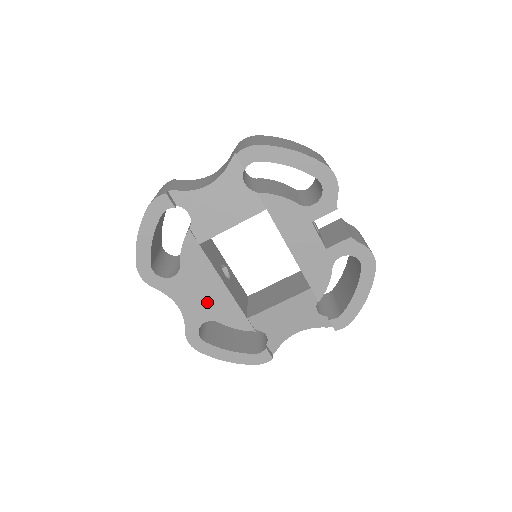
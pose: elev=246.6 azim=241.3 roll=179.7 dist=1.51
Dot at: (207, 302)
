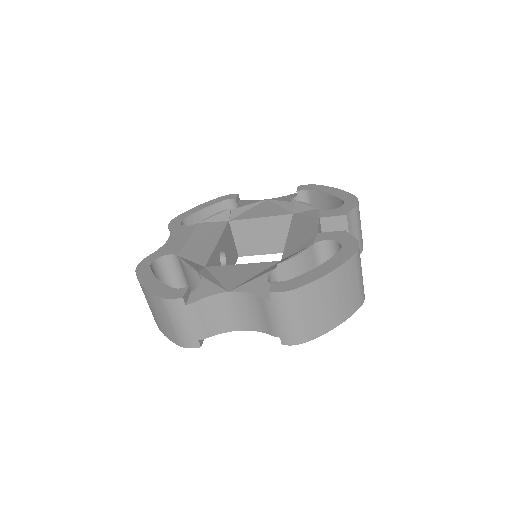
Dot at: occluded
